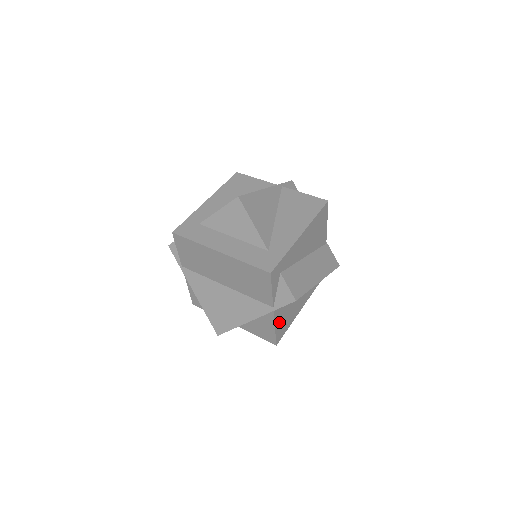
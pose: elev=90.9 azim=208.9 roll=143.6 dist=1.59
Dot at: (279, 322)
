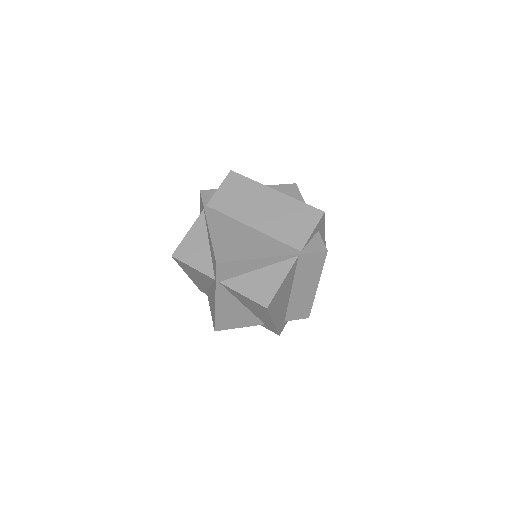
Dot at: (284, 284)
